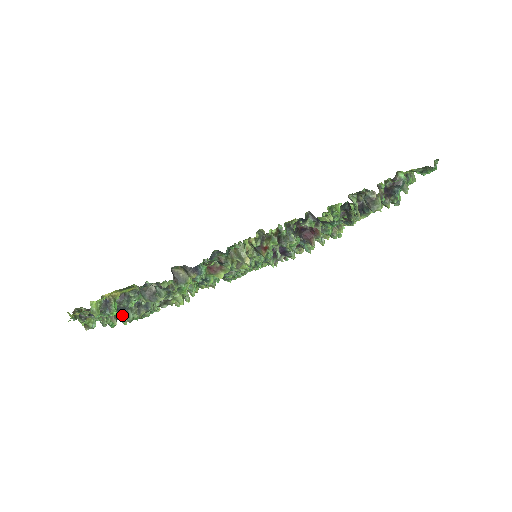
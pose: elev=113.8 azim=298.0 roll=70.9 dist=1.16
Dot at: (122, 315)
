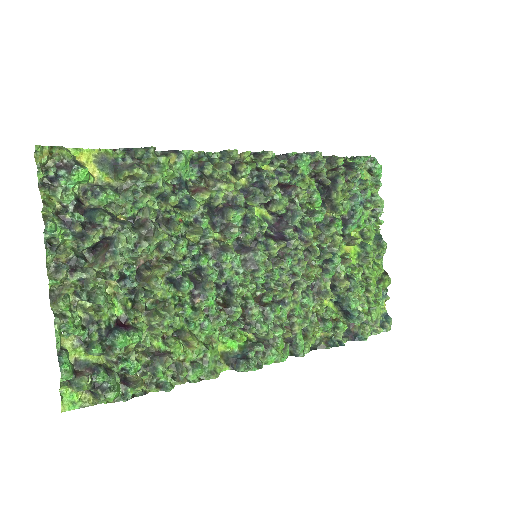
Dot at: (90, 230)
